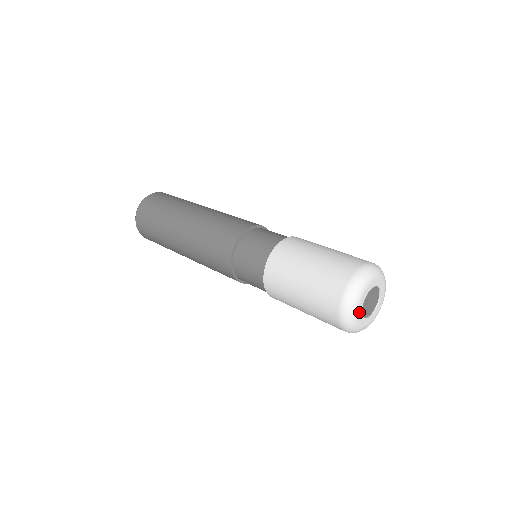
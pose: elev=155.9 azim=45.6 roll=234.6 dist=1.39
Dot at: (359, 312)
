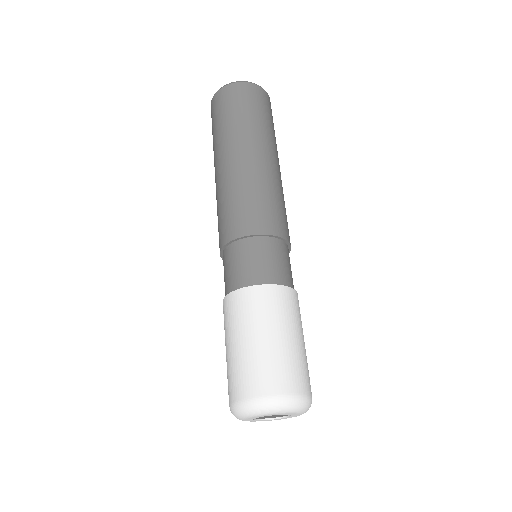
Dot at: (254, 417)
